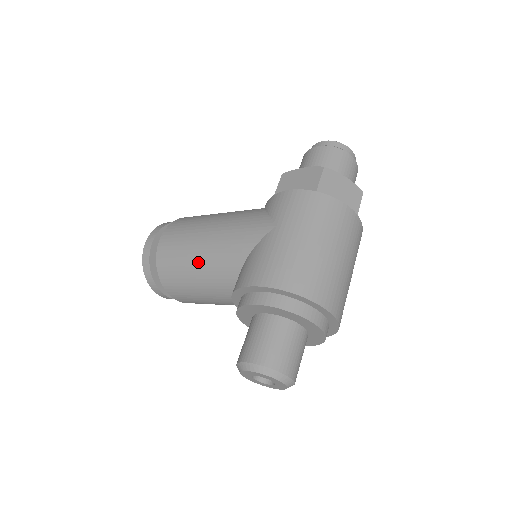
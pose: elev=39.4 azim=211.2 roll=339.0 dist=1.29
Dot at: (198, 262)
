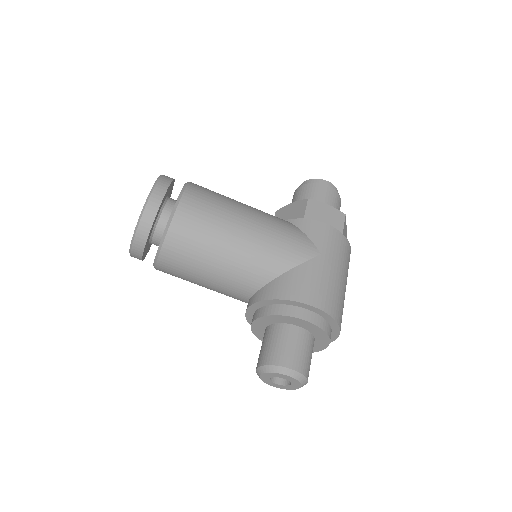
Dot at: (230, 250)
